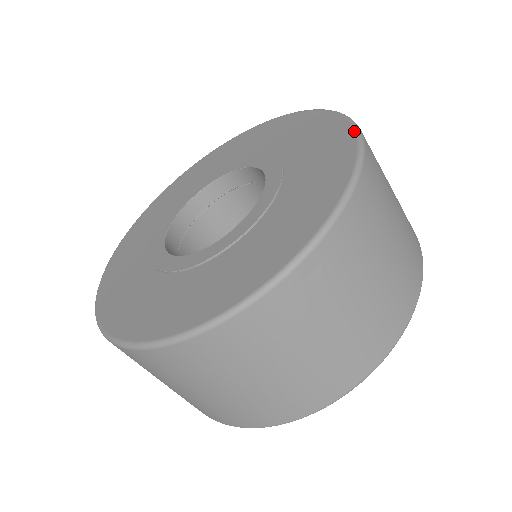
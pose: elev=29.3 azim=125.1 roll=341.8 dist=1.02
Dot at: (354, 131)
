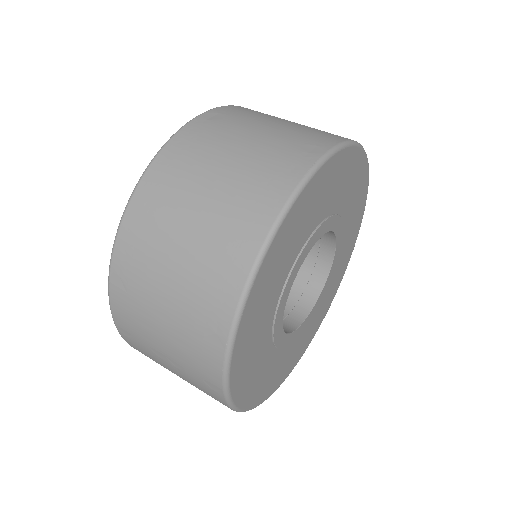
Dot at: occluded
